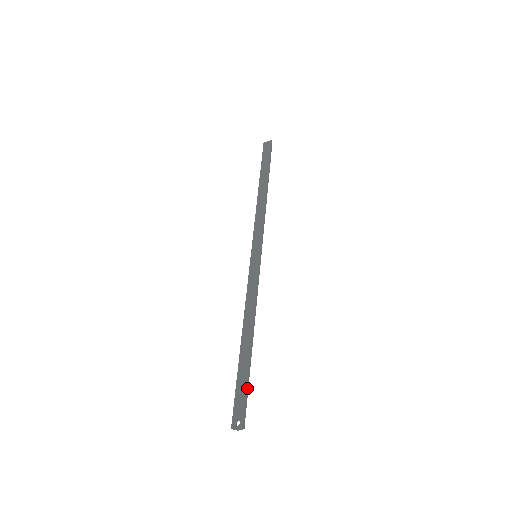
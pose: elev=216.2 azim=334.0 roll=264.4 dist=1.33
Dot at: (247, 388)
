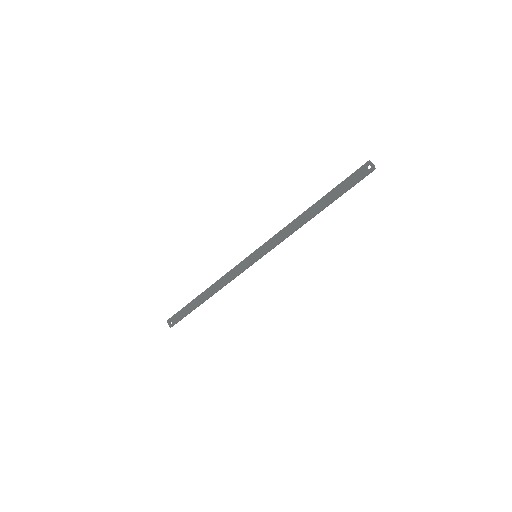
Dot at: occluded
